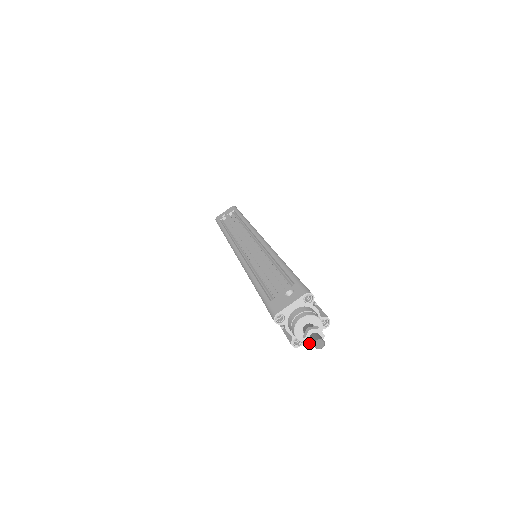
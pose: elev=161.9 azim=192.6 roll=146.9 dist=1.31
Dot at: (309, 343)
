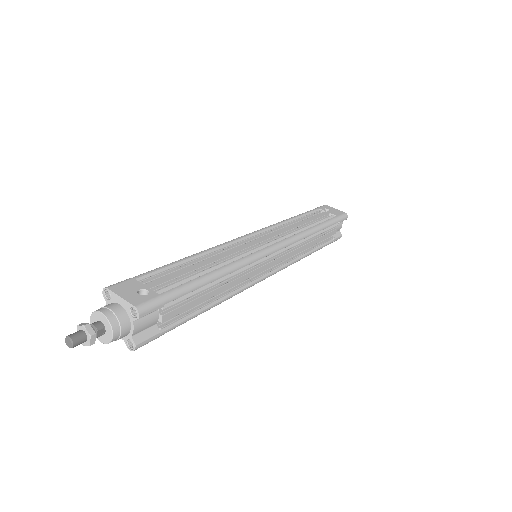
Dot at: occluded
